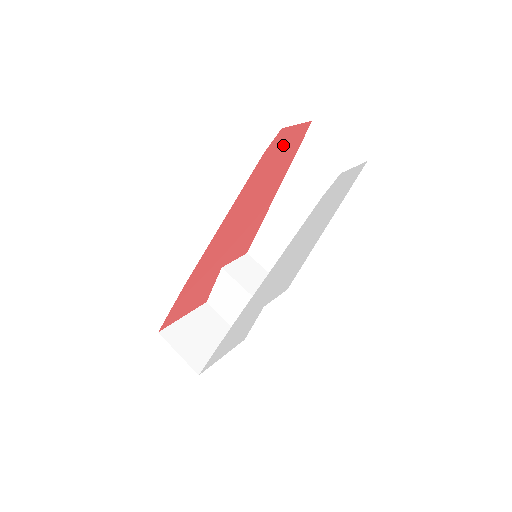
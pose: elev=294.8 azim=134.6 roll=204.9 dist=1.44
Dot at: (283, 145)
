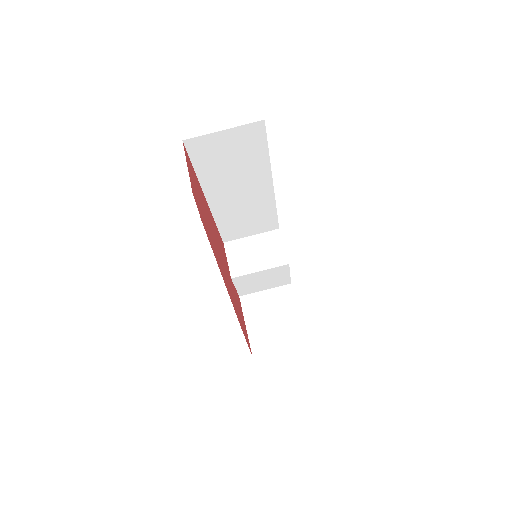
Dot at: (195, 190)
